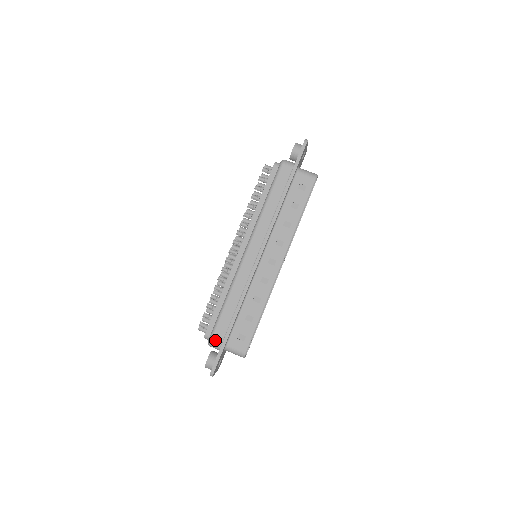
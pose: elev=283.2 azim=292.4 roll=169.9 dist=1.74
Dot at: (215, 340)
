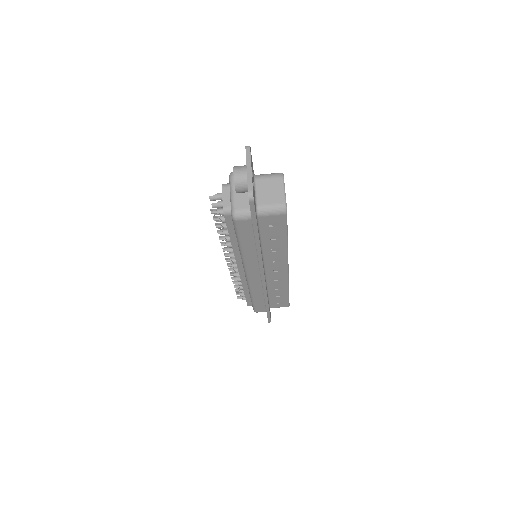
Dot at: occluded
